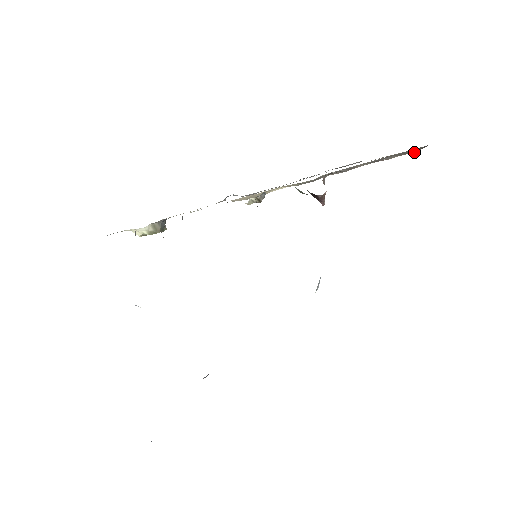
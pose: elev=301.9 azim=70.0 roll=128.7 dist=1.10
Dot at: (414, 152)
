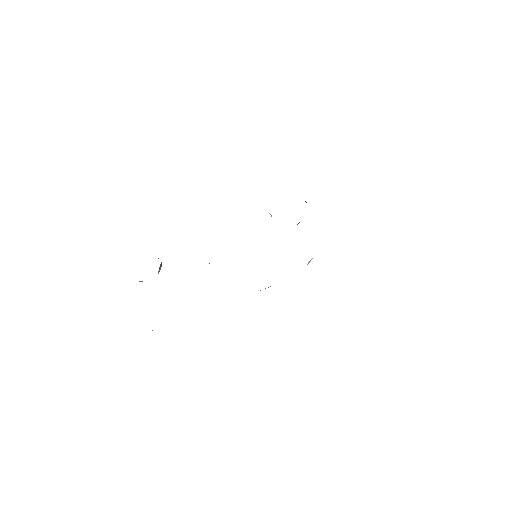
Dot at: occluded
